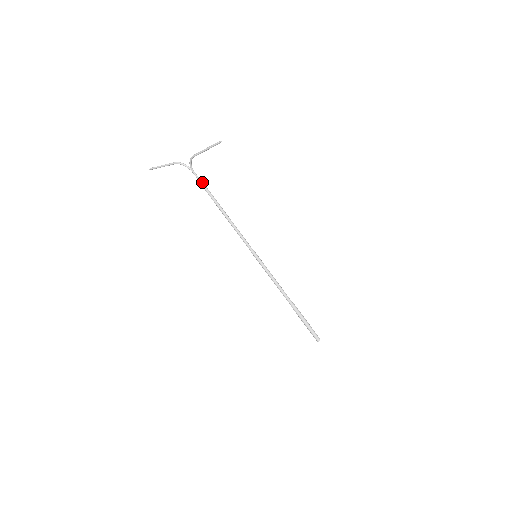
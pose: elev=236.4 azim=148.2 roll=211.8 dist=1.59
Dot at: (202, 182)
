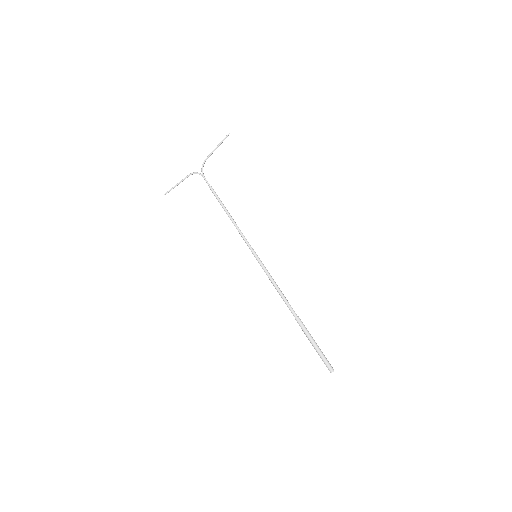
Dot at: occluded
